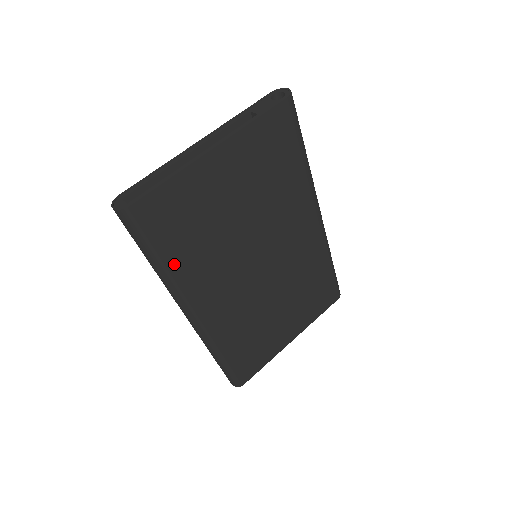
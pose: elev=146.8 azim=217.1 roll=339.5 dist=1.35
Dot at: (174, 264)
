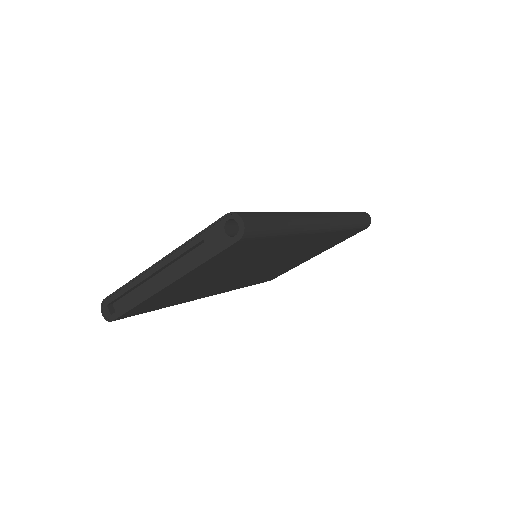
Dot at: (170, 305)
